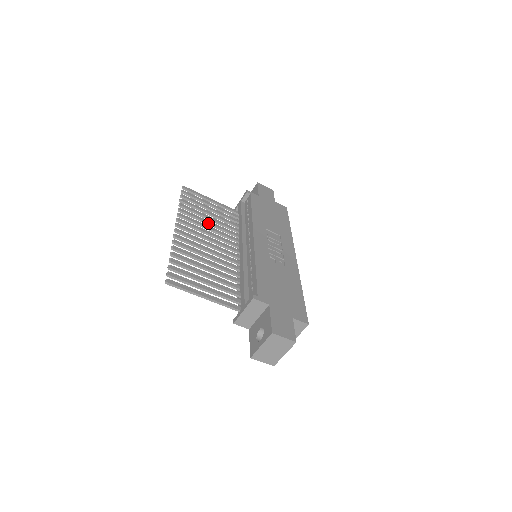
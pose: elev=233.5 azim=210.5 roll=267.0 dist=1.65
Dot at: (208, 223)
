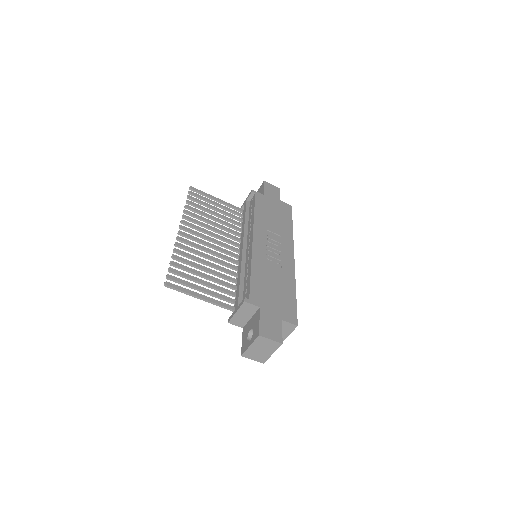
Dot at: (212, 224)
